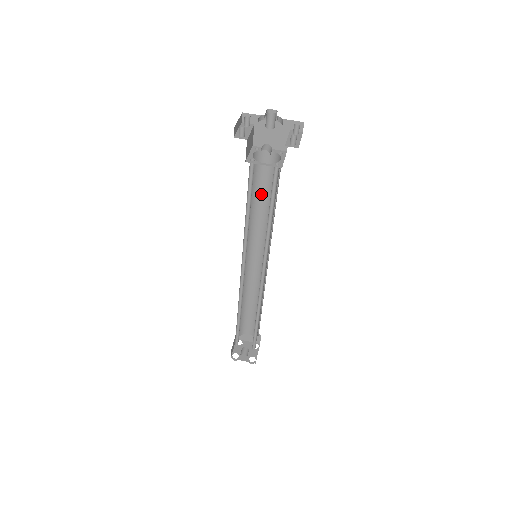
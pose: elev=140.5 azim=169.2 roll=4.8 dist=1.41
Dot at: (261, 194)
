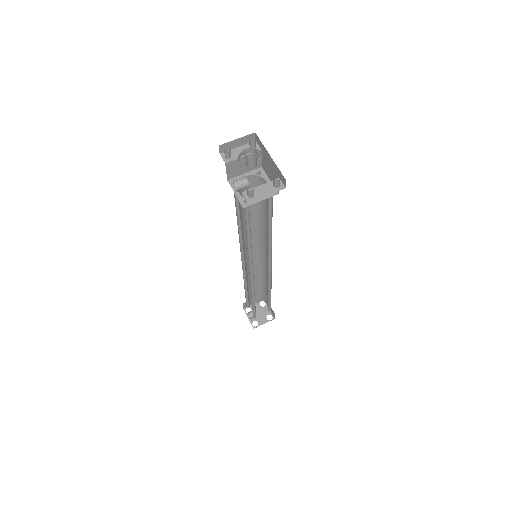
Dot at: (265, 212)
